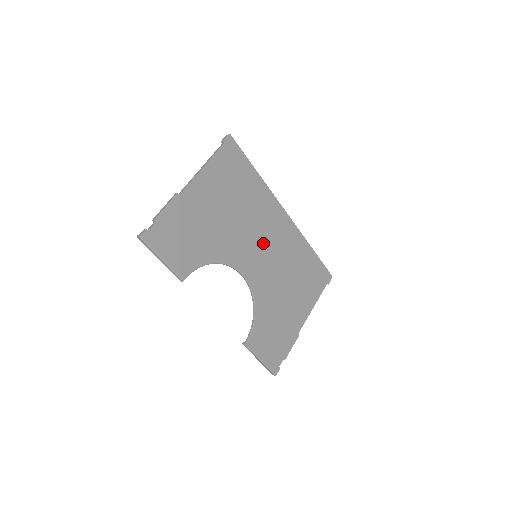
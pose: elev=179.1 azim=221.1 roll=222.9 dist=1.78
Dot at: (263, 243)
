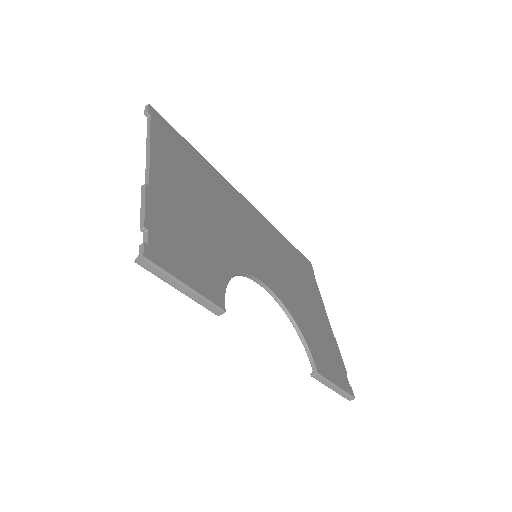
Dot at: (252, 238)
